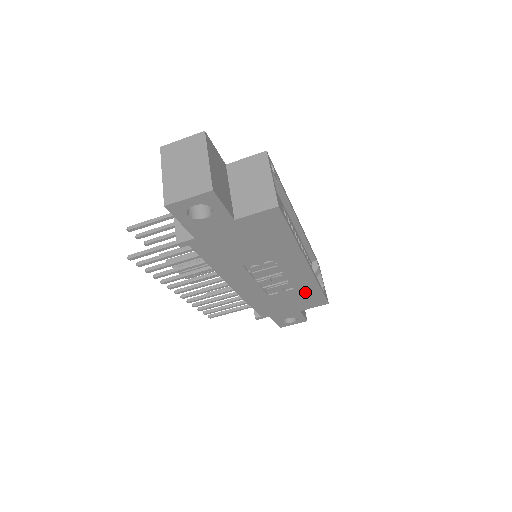
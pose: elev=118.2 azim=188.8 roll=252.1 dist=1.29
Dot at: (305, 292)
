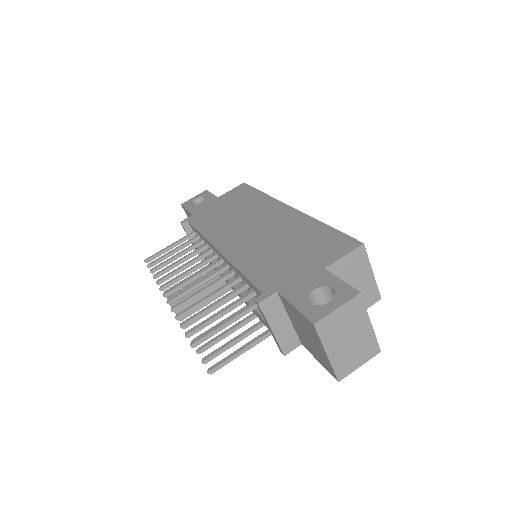
Dot at: occluded
